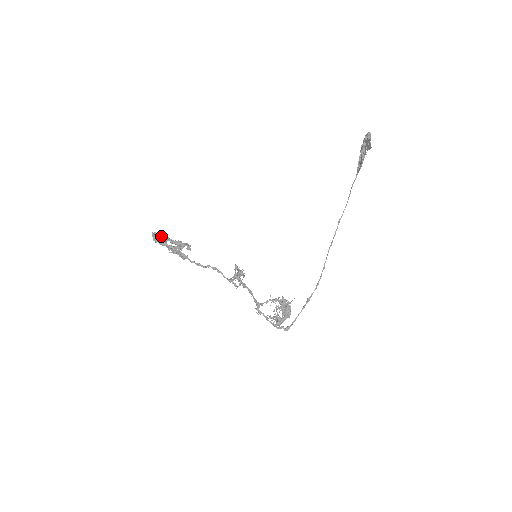
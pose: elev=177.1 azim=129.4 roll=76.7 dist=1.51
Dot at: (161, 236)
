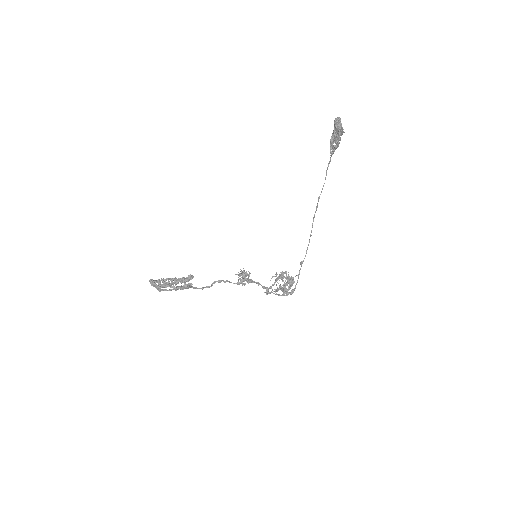
Dot at: (165, 284)
